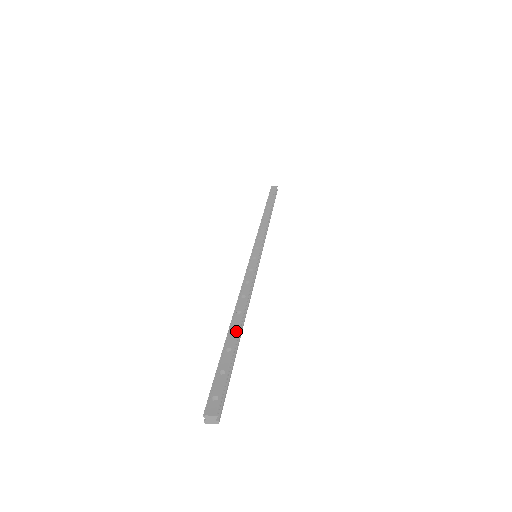
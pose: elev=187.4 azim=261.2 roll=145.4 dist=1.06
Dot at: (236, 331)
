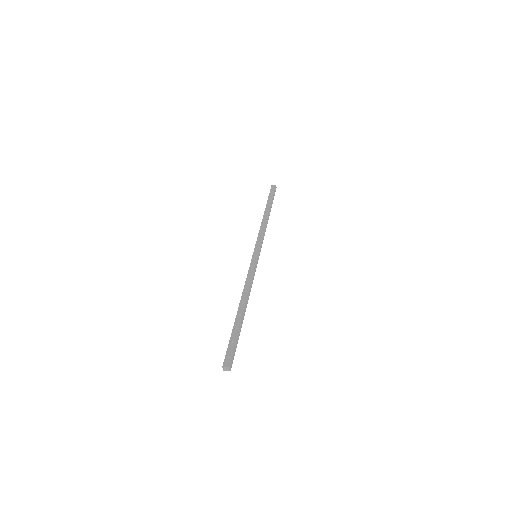
Dot at: (241, 316)
